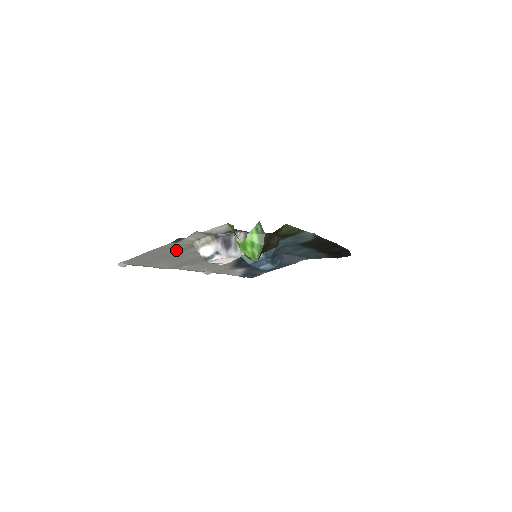
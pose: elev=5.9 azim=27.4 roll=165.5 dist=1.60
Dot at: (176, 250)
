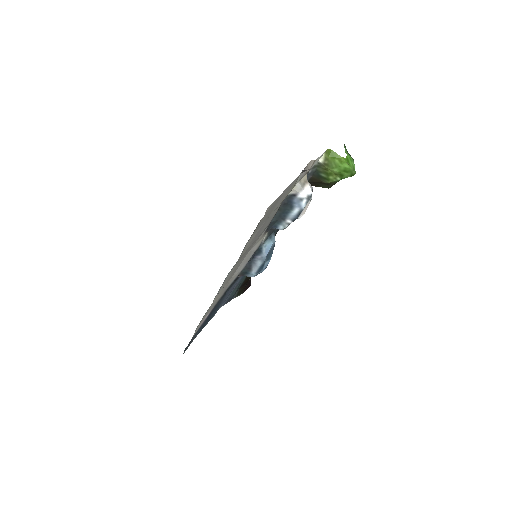
Dot at: (281, 200)
